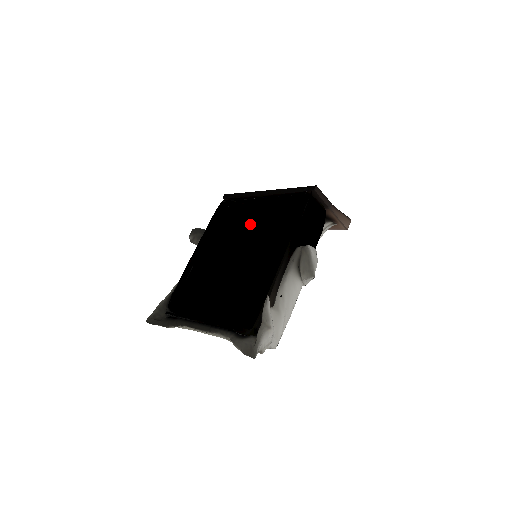
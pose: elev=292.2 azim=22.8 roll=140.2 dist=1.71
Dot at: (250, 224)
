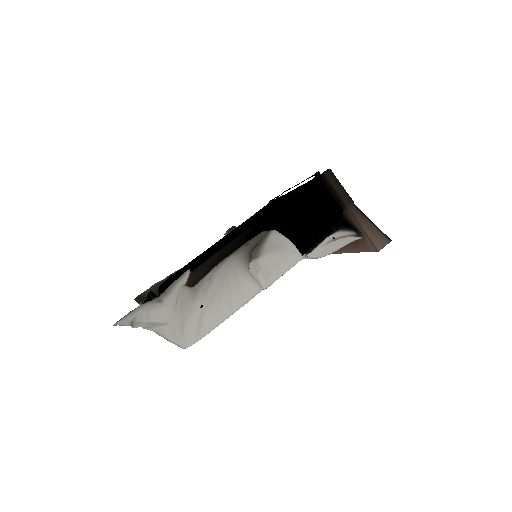
Dot at: occluded
